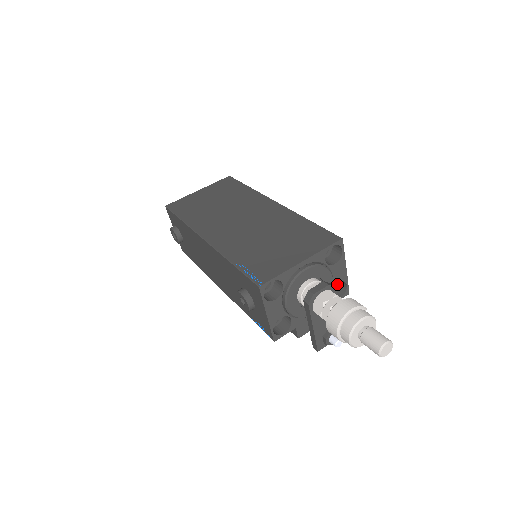
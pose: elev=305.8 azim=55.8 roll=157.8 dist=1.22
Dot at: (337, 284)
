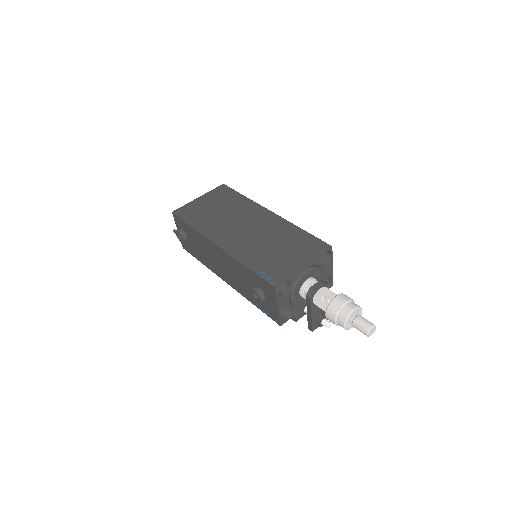
Dot at: occluded
